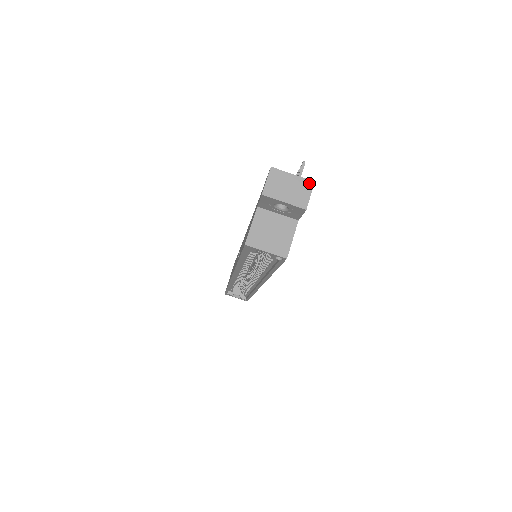
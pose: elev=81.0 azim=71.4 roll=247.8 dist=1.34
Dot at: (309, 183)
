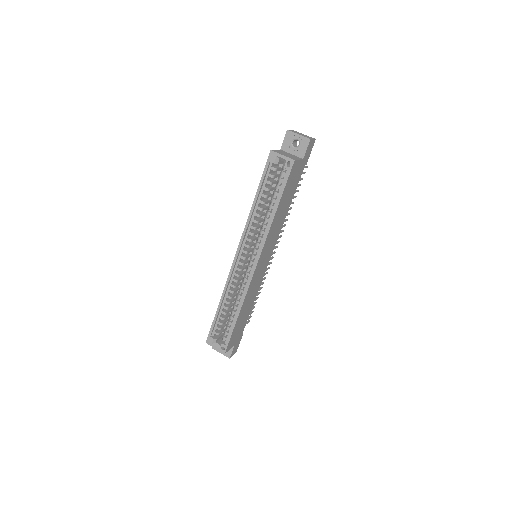
Dot at: (313, 138)
